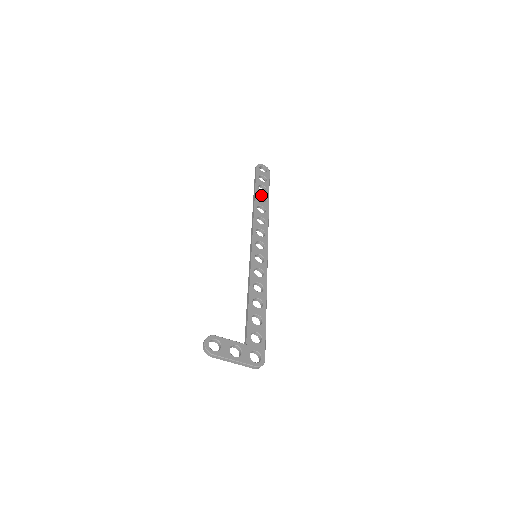
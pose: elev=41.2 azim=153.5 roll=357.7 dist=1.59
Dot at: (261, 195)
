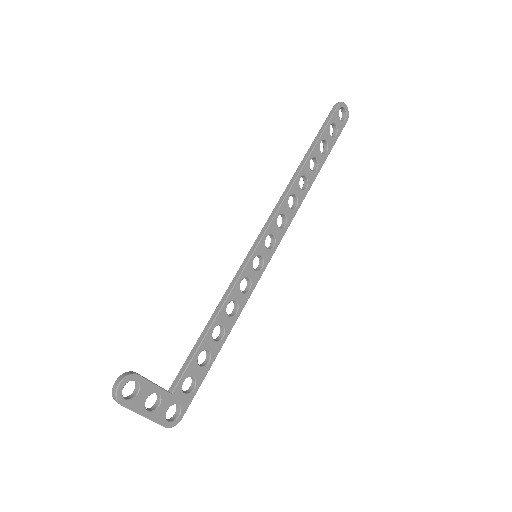
Dot at: (316, 158)
